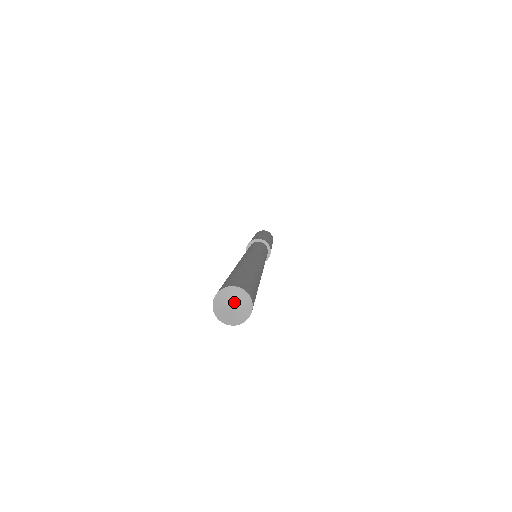
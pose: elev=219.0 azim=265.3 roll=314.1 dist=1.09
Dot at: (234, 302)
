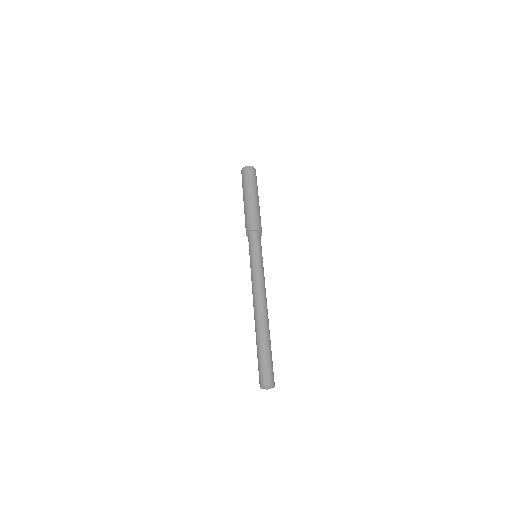
Dot at: occluded
